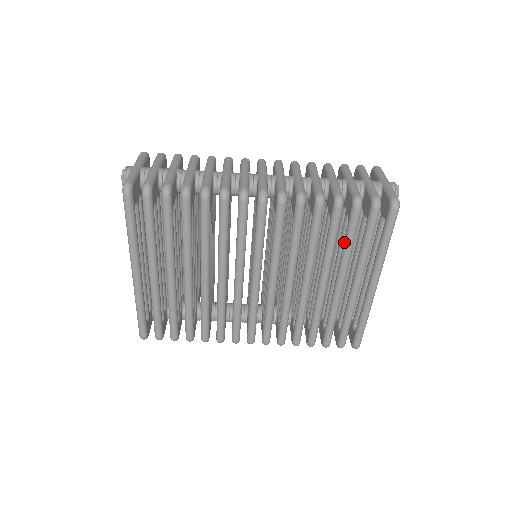
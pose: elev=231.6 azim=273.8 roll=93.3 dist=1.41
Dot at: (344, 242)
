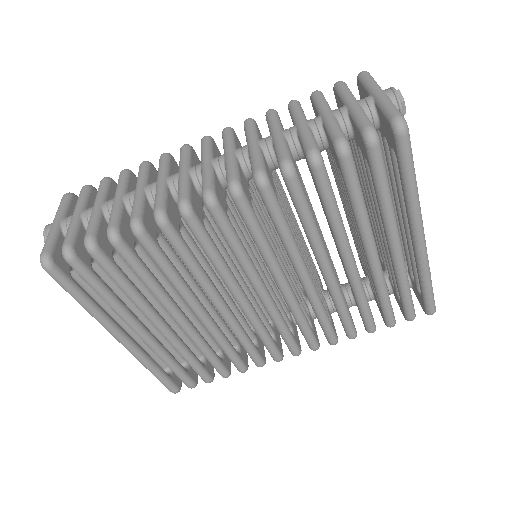
Dot at: occluded
